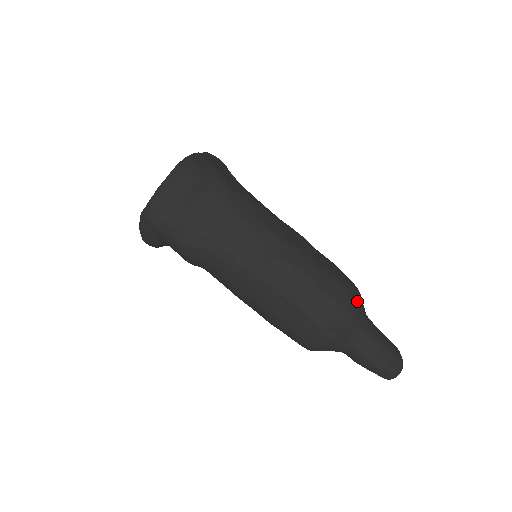
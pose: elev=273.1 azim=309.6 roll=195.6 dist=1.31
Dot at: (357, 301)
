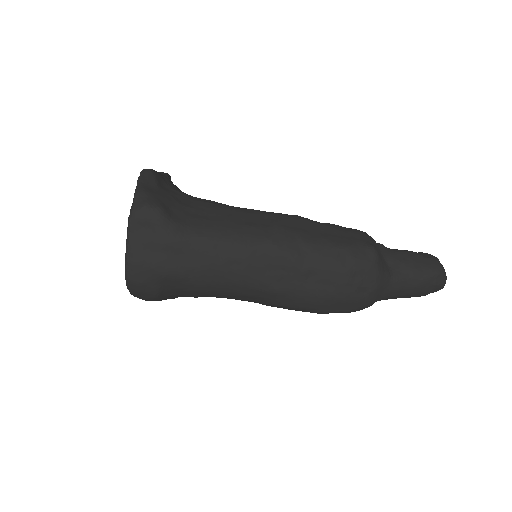
Dot at: (371, 295)
